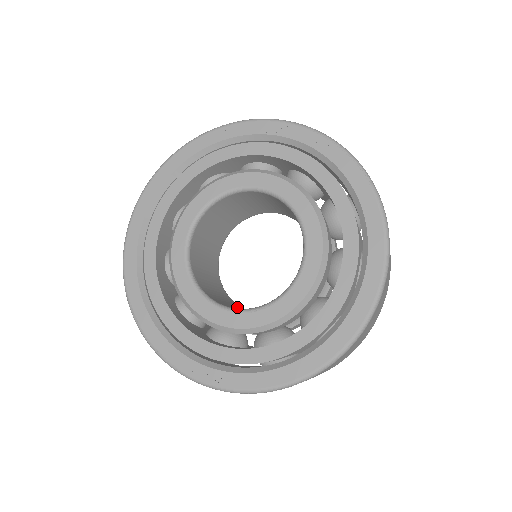
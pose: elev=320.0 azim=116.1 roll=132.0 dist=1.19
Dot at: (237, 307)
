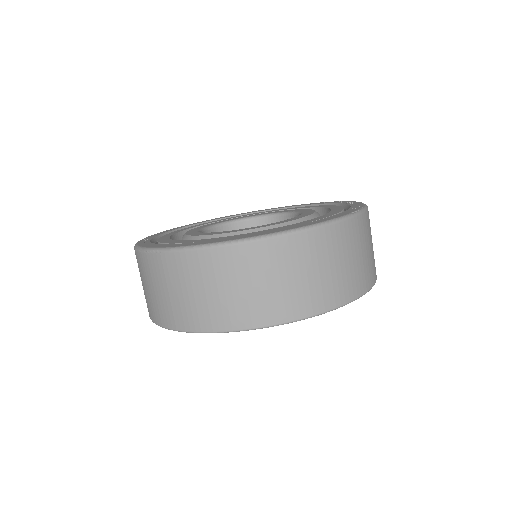
Dot at: occluded
